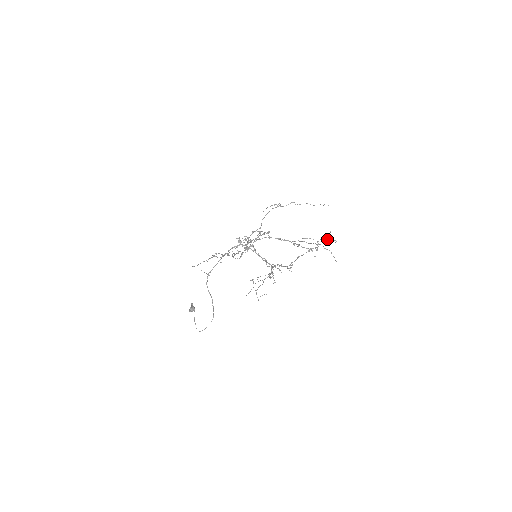
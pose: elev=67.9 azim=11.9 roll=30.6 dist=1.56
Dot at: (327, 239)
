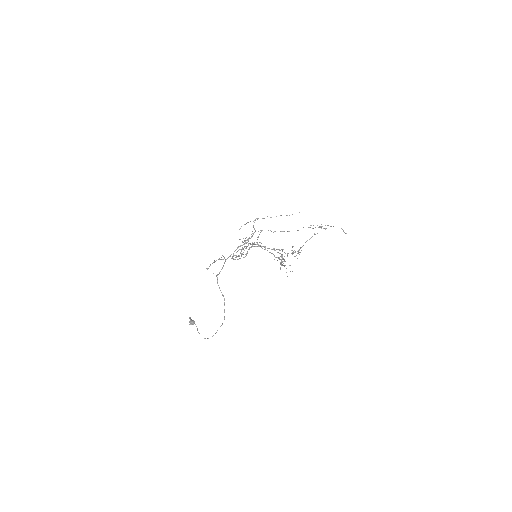
Dot at: (293, 251)
